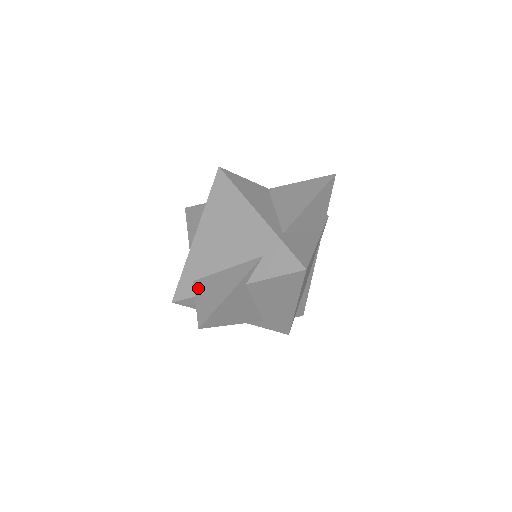
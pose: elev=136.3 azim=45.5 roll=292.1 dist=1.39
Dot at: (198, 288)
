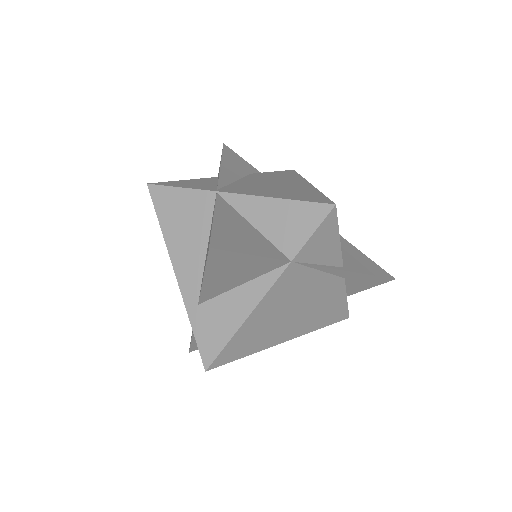
Dot at: occluded
